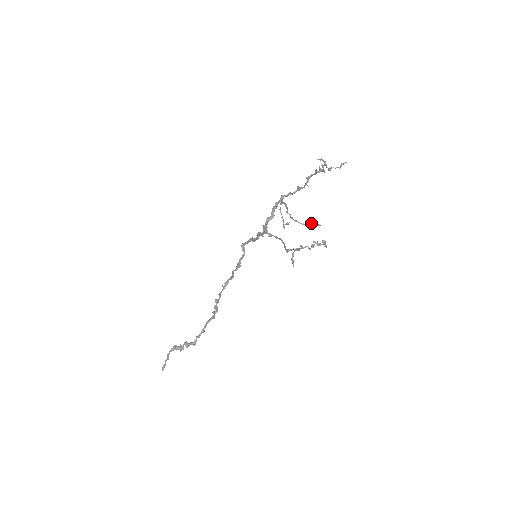
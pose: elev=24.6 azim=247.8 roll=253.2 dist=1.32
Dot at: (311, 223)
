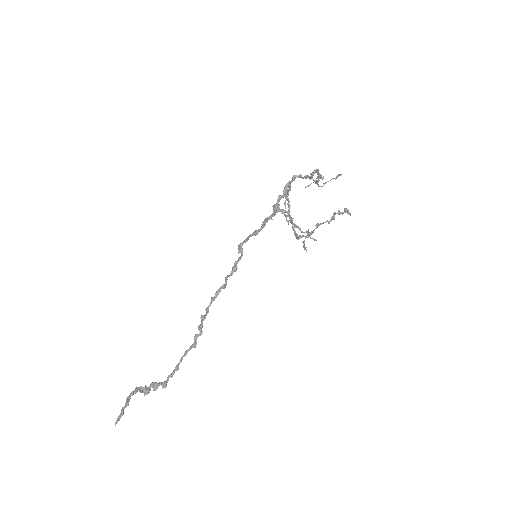
Dot at: occluded
